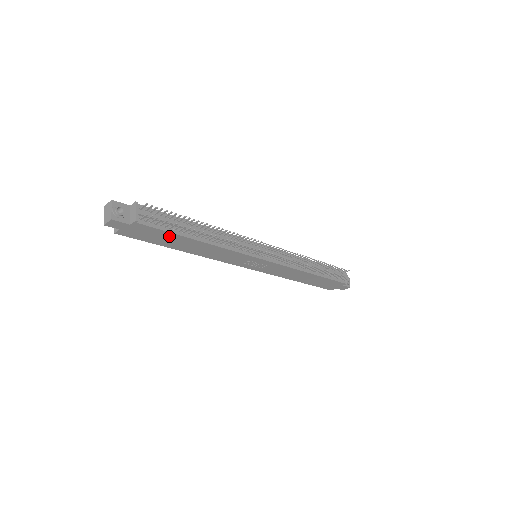
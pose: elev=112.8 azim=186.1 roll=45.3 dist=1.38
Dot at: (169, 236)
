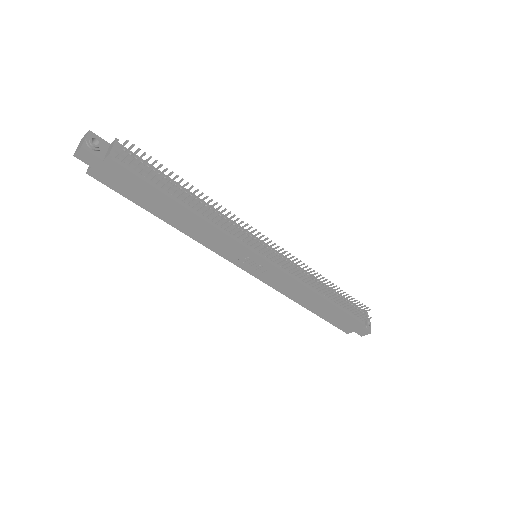
Dot at: (149, 191)
